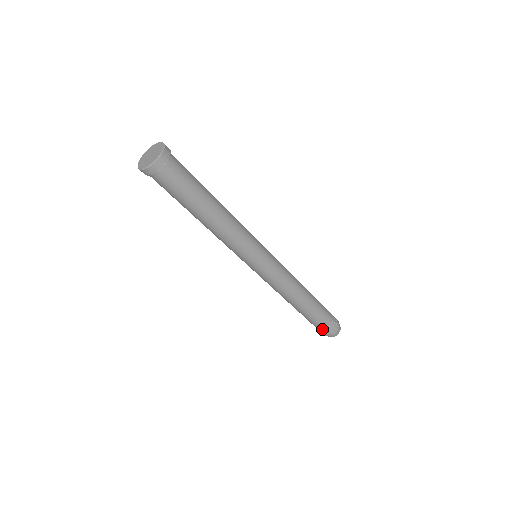
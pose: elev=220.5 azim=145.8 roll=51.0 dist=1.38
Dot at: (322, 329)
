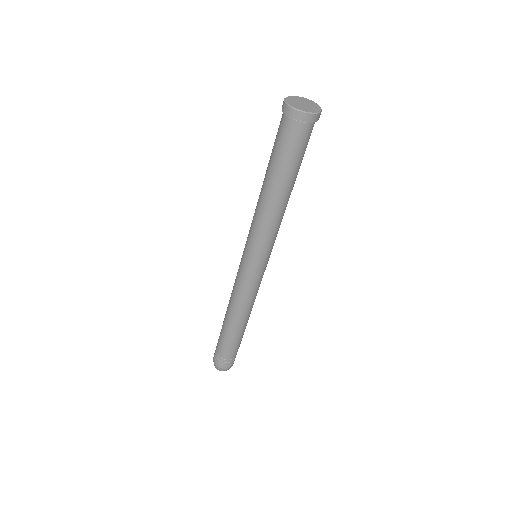
Dot at: (231, 358)
